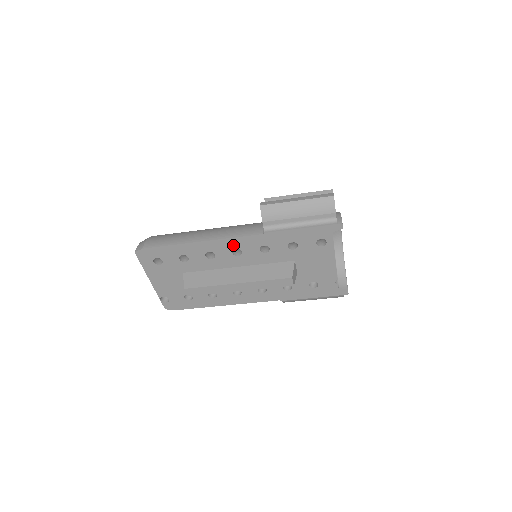
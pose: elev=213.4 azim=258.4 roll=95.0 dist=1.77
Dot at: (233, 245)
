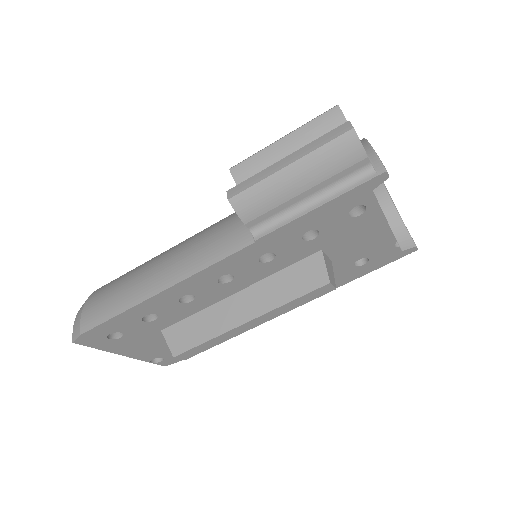
Dot at: (214, 274)
